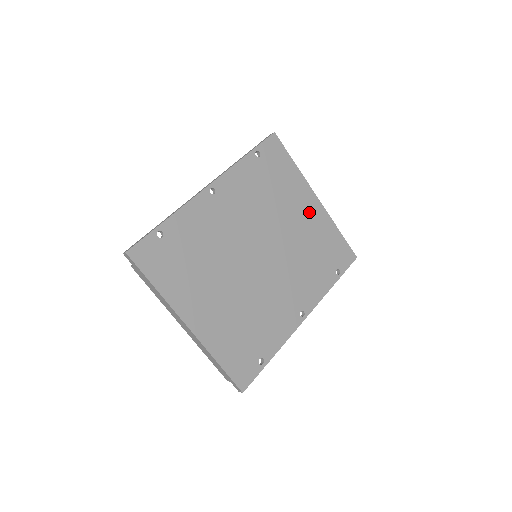
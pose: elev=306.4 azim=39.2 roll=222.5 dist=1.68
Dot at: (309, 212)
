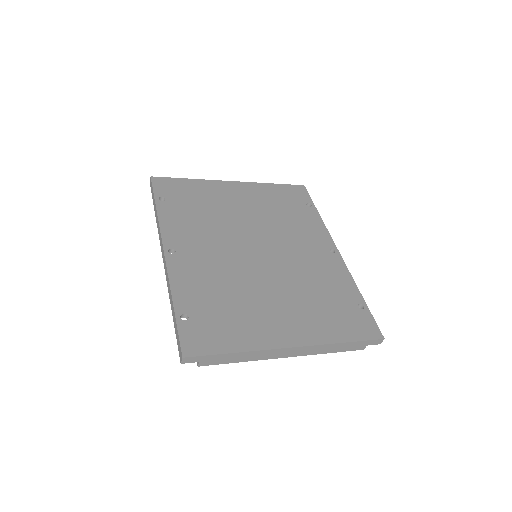
Dot at: (241, 194)
